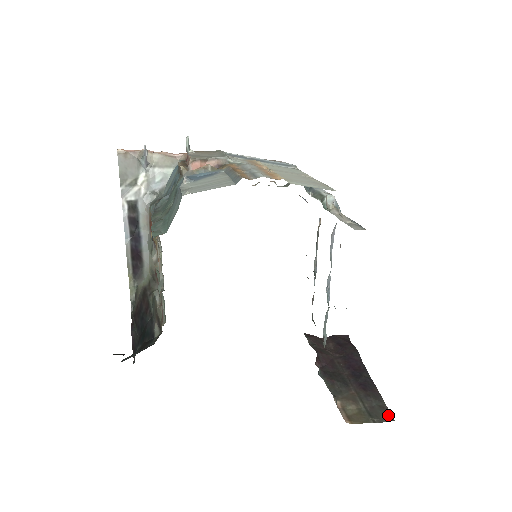
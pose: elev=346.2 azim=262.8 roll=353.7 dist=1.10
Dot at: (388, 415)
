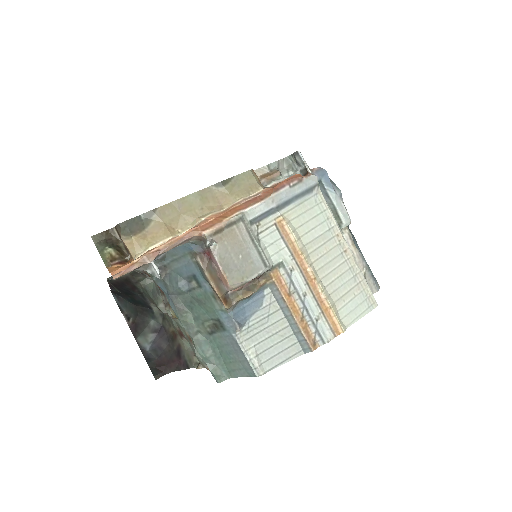
Dot at: occluded
